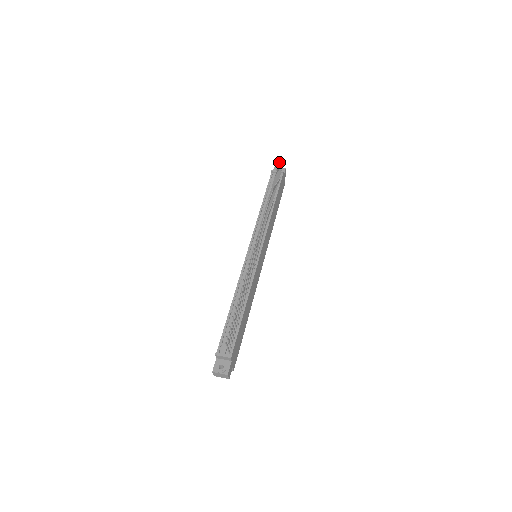
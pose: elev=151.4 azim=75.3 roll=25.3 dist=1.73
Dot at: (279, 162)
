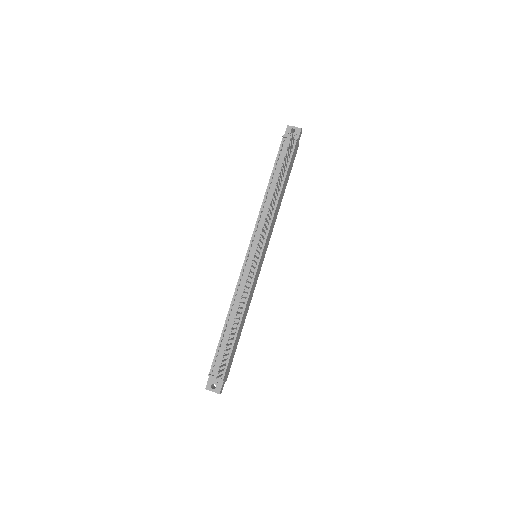
Dot at: (292, 134)
